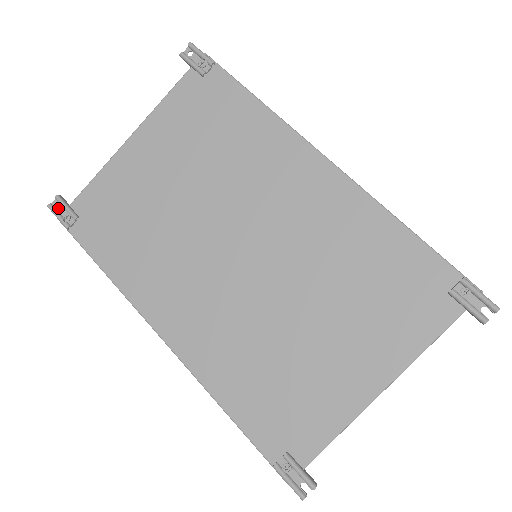
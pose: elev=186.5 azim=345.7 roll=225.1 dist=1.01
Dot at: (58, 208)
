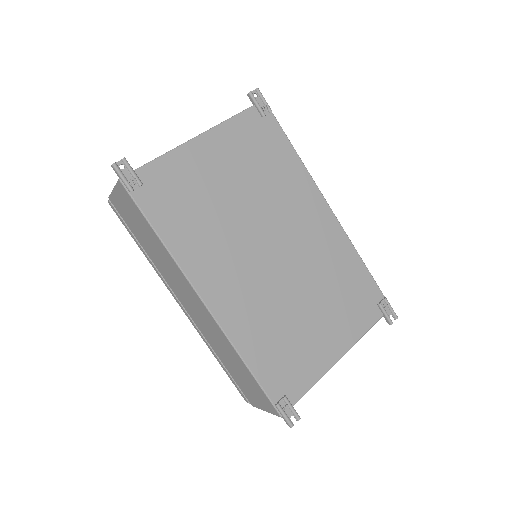
Dot at: (123, 169)
